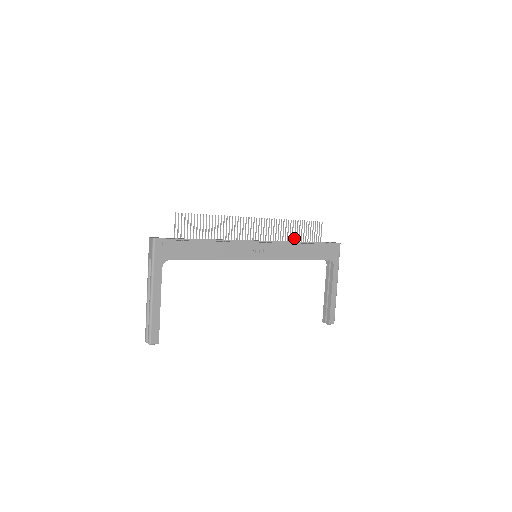
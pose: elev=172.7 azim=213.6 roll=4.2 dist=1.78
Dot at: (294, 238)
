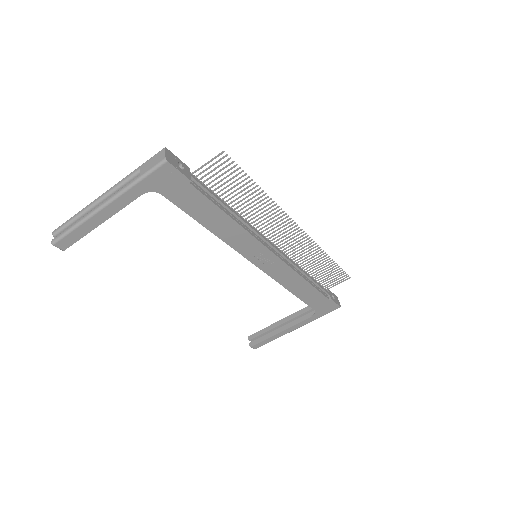
Dot at: (310, 269)
